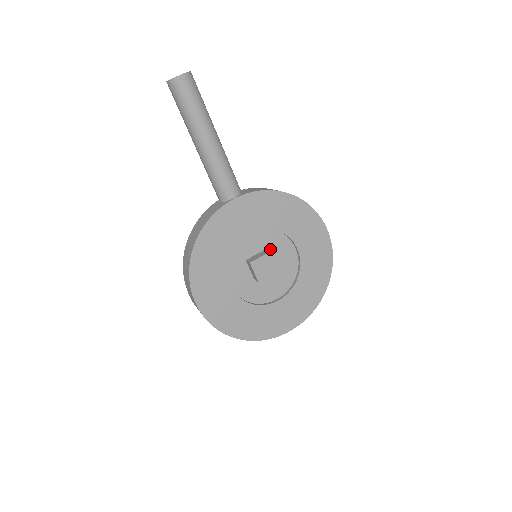
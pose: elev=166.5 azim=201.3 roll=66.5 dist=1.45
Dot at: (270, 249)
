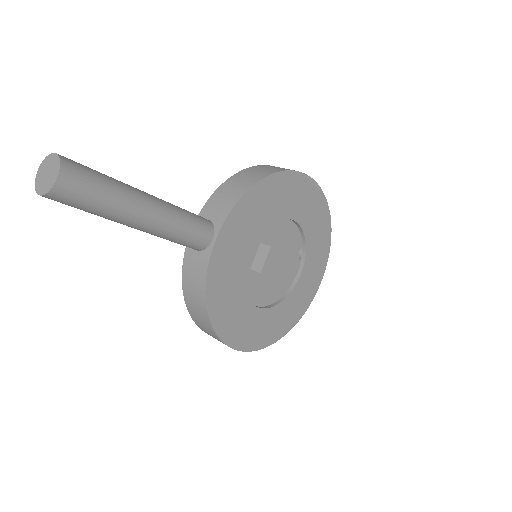
Dot at: (264, 238)
